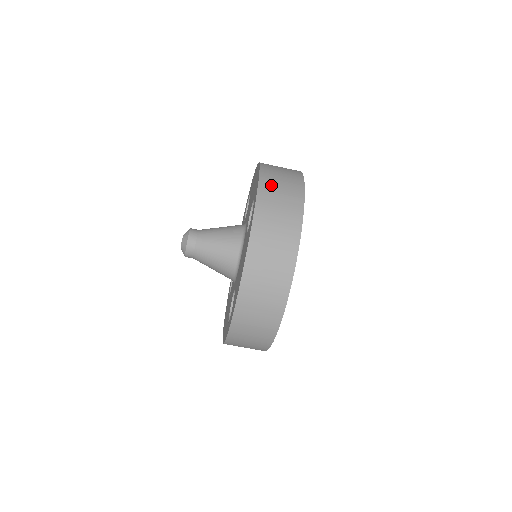
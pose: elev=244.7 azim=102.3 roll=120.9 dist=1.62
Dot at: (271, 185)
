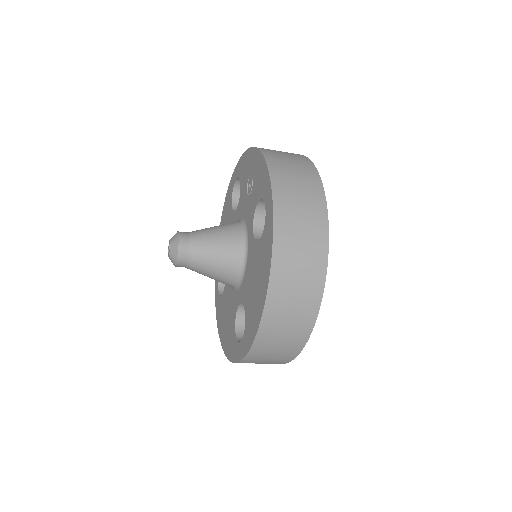
Dot at: (260, 356)
